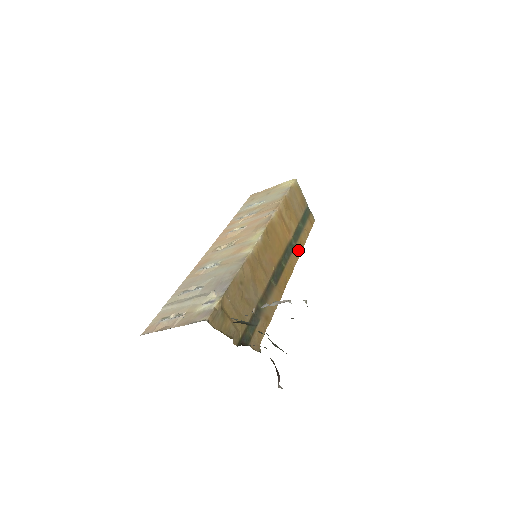
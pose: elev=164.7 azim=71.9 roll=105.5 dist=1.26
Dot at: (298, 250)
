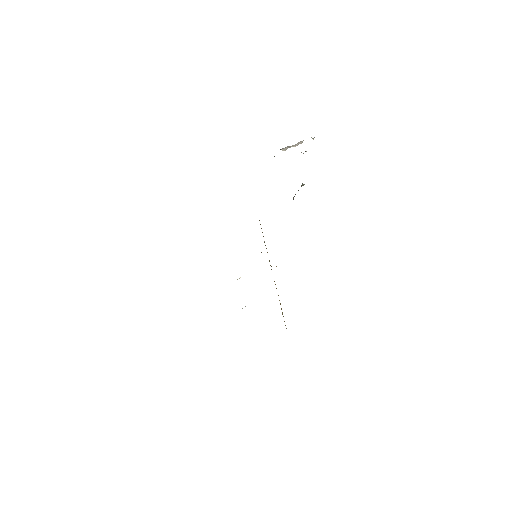
Dot at: occluded
